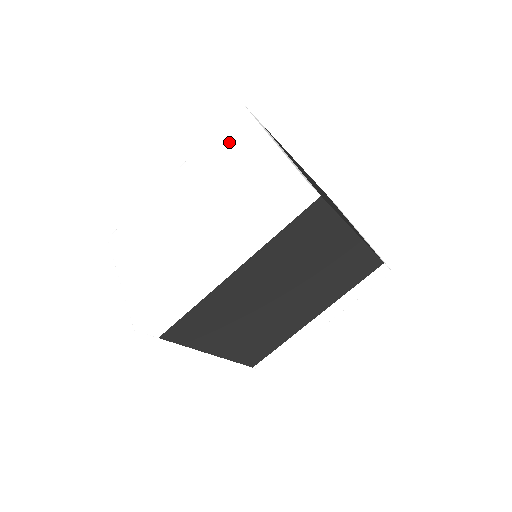
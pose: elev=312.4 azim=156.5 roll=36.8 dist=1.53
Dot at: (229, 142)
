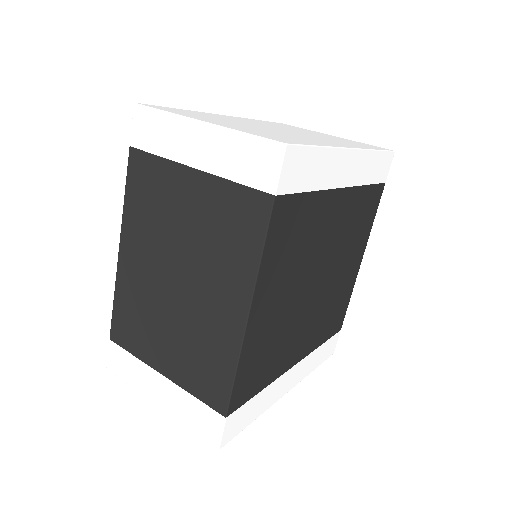
Dot at: (288, 126)
